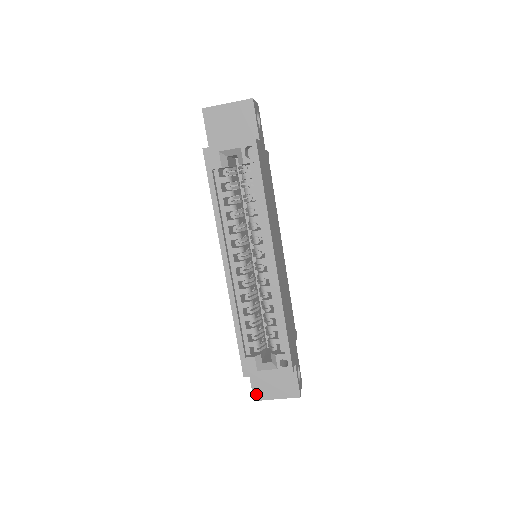
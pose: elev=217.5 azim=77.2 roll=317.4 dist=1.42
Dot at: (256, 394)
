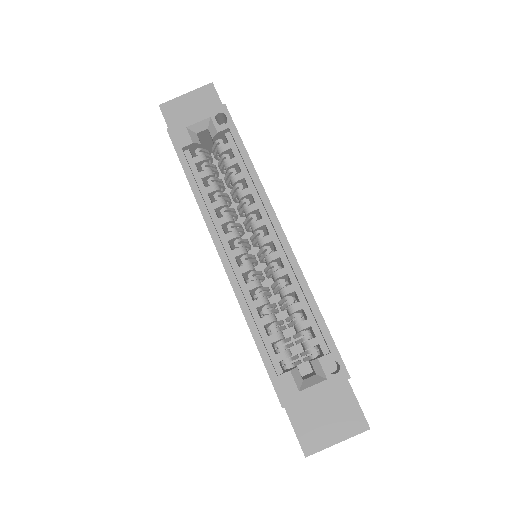
Dot at: (306, 445)
